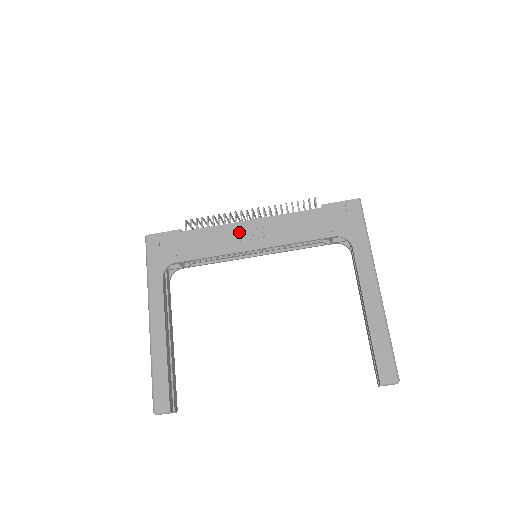
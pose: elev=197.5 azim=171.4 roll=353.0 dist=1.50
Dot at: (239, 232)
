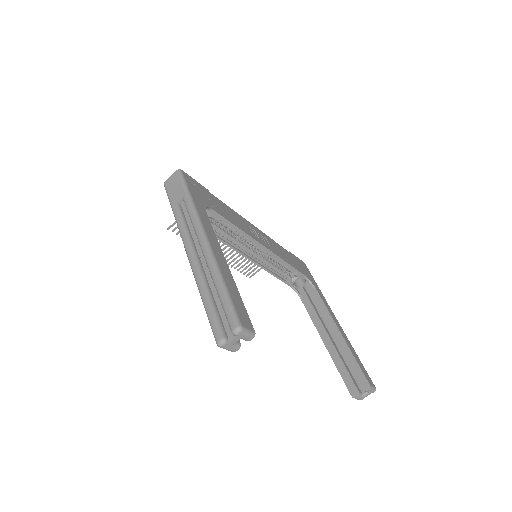
Dot at: (251, 227)
